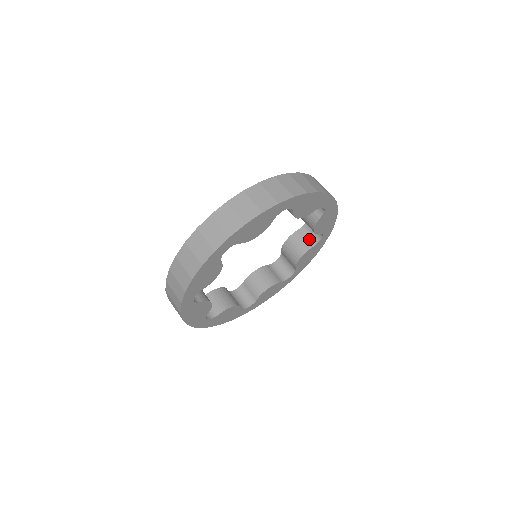
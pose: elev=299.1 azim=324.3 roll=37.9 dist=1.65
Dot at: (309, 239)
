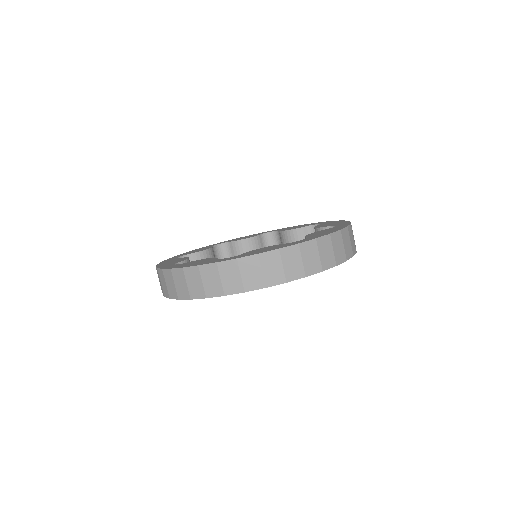
Dot at: occluded
